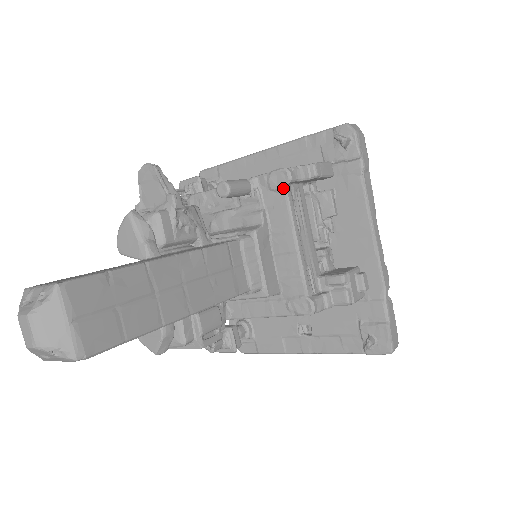
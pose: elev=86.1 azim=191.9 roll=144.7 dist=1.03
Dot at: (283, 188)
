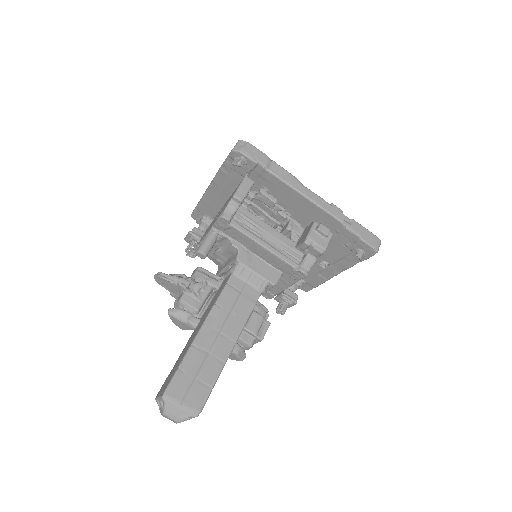
Dot at: (230, 226)
